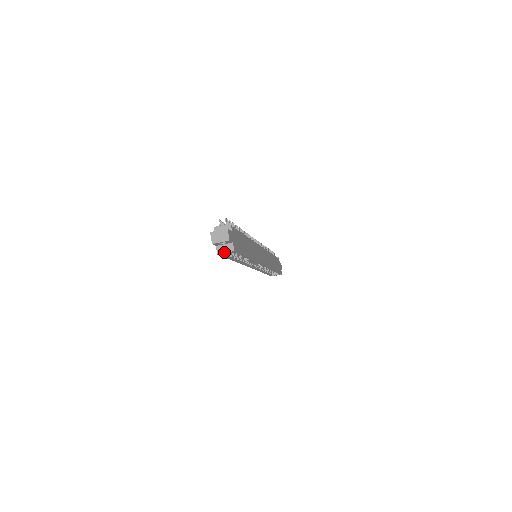
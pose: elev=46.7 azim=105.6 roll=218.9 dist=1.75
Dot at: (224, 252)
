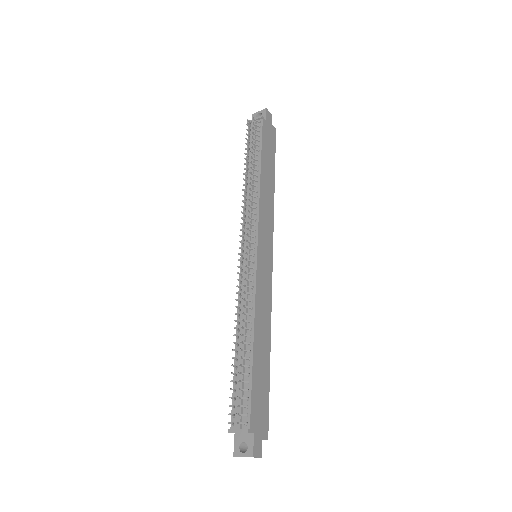
Dot at: occluded
